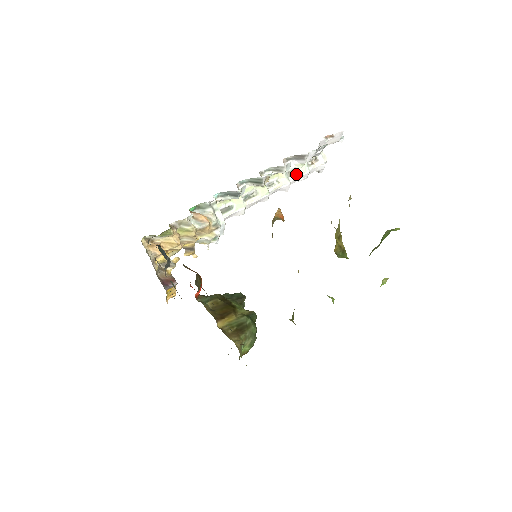
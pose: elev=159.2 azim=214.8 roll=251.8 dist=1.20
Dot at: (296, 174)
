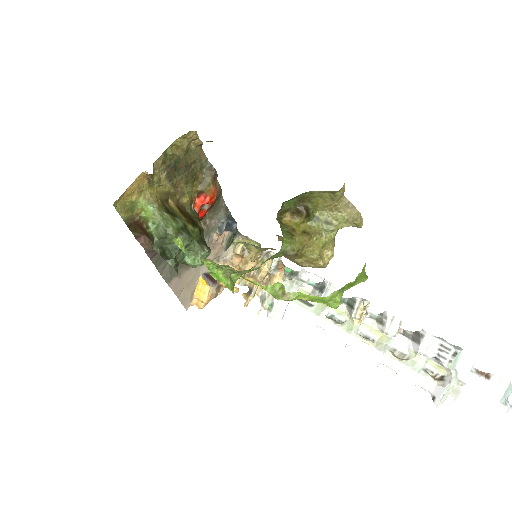
Dot at: (401, 360)
